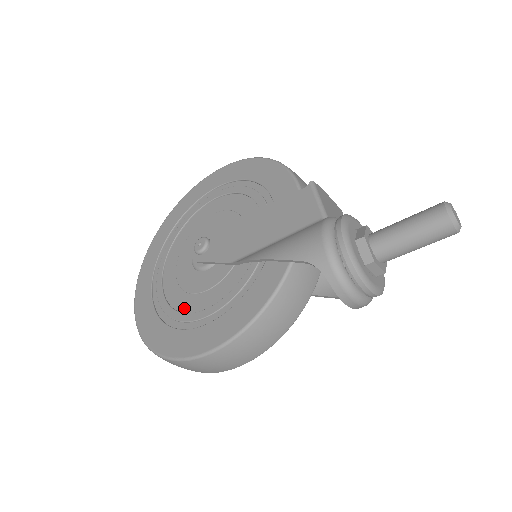
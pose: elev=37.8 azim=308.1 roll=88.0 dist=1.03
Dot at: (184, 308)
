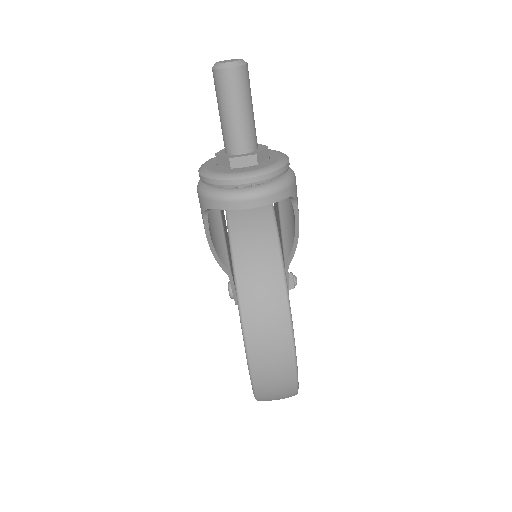
Dot at: occluded
